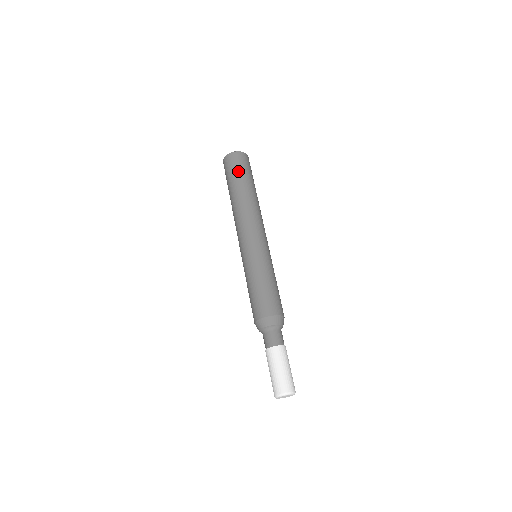
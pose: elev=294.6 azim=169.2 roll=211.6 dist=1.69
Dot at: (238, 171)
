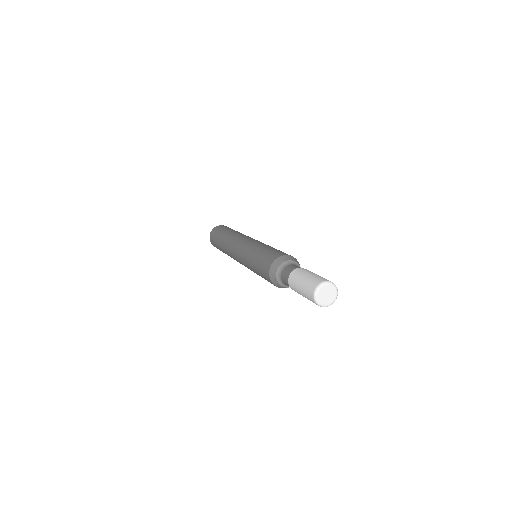
Dot at: (220, 231)
